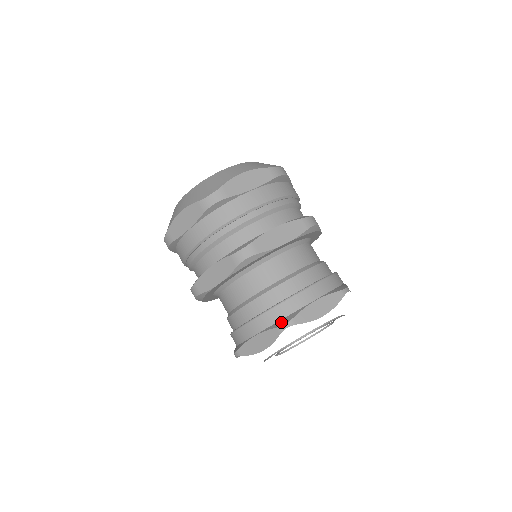
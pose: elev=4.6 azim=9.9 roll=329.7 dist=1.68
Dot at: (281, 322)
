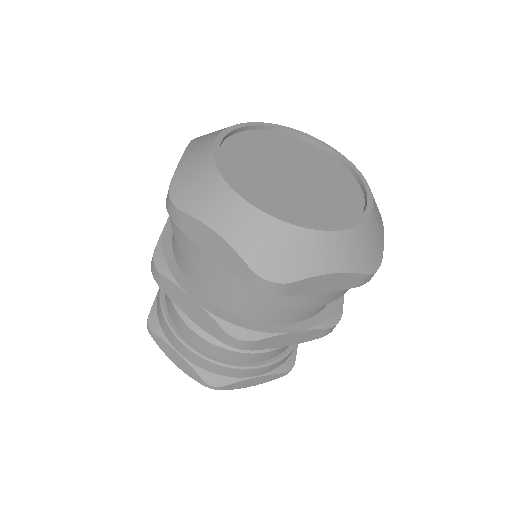
Dot at: (211, 378)
